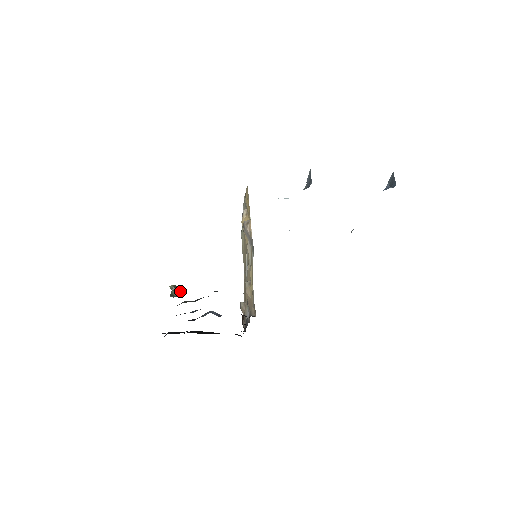
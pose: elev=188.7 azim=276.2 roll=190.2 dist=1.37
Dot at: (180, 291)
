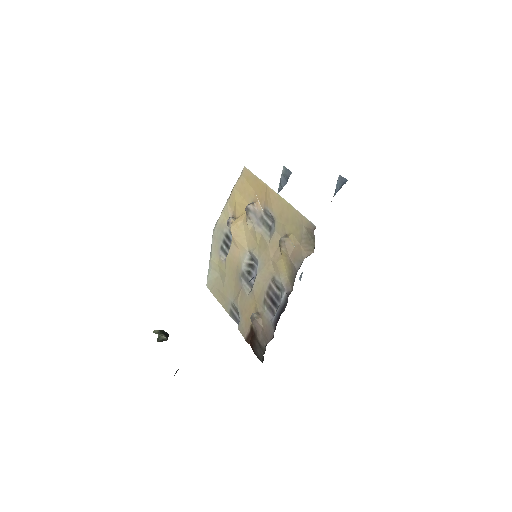
Dot at: (167, 335)
